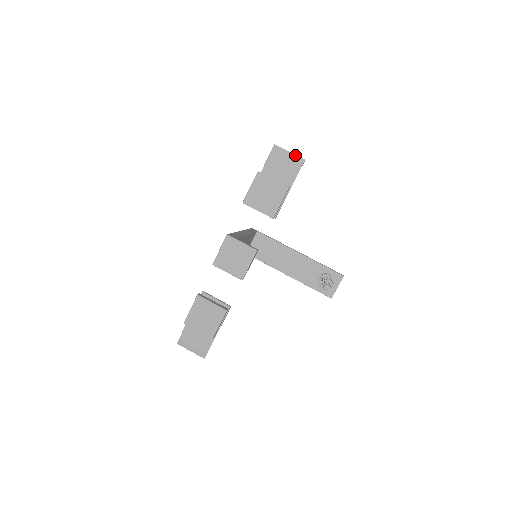
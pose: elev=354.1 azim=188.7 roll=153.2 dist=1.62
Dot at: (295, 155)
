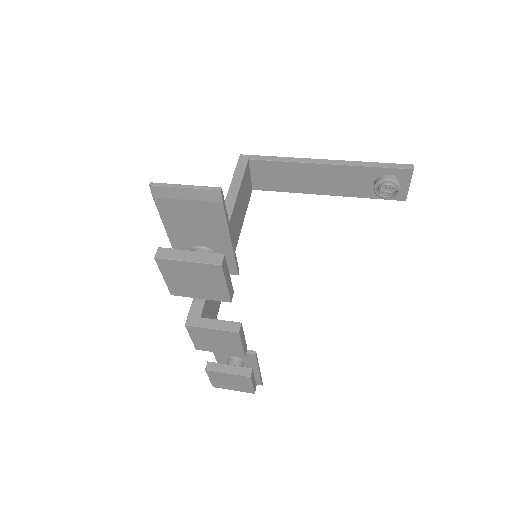
Dot at: (197, 189)
